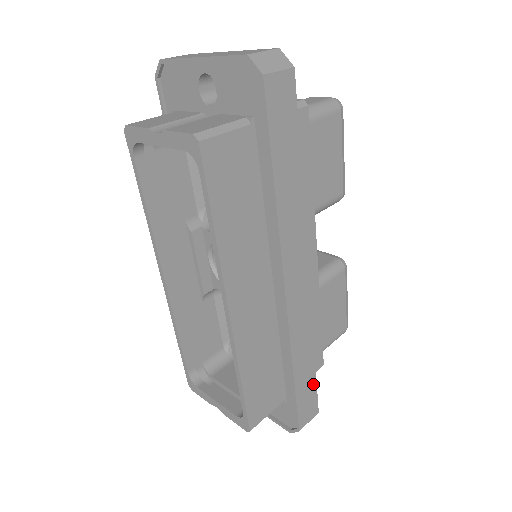
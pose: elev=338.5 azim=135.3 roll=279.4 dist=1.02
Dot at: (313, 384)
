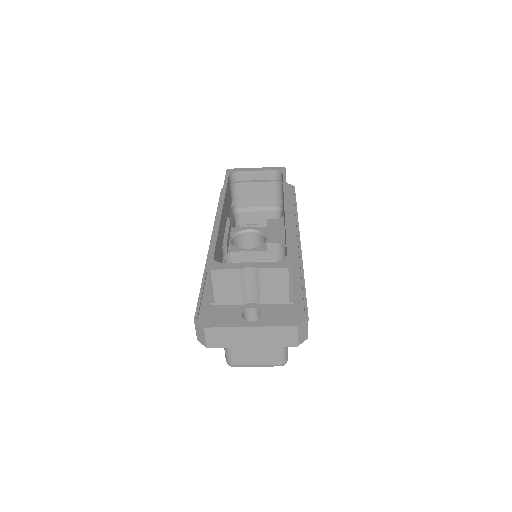
Dot at: occluded
